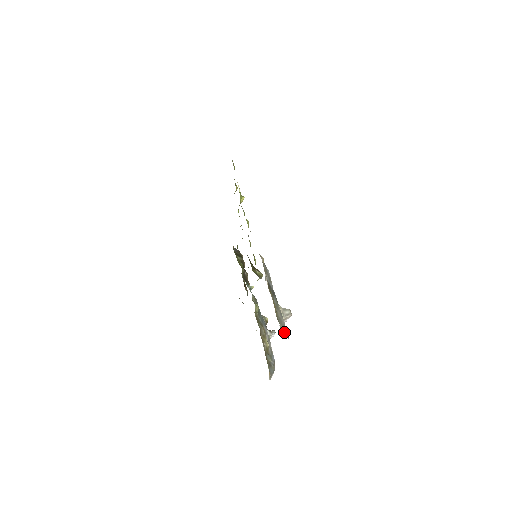
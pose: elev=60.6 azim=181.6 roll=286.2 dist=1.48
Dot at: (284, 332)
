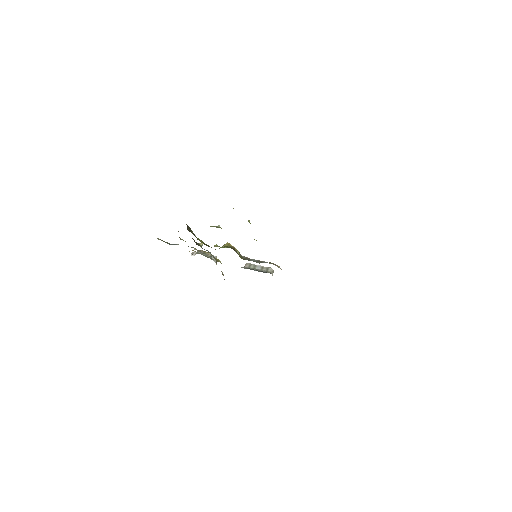
Dot at: occluded
